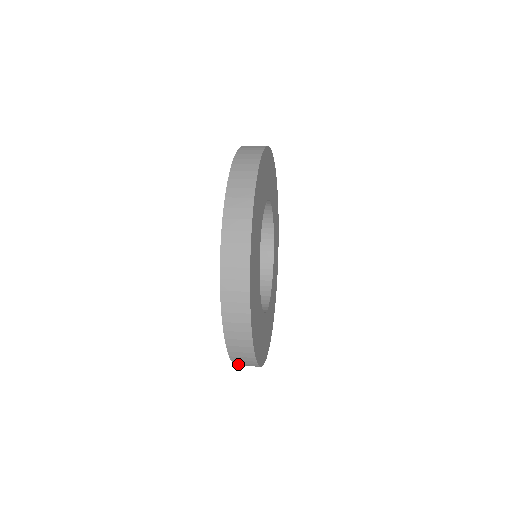
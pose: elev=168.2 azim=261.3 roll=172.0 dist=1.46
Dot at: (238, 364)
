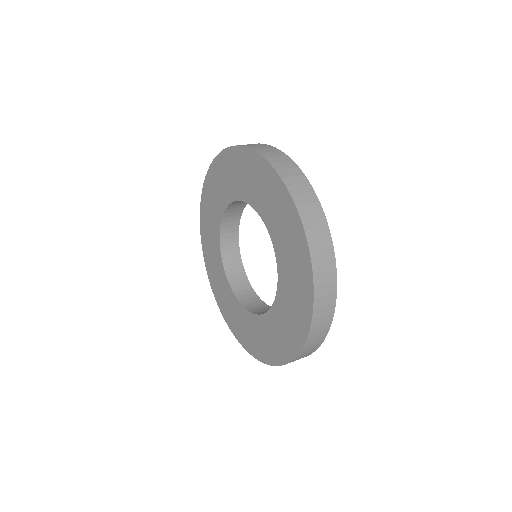
Dot at: (317, 306)
